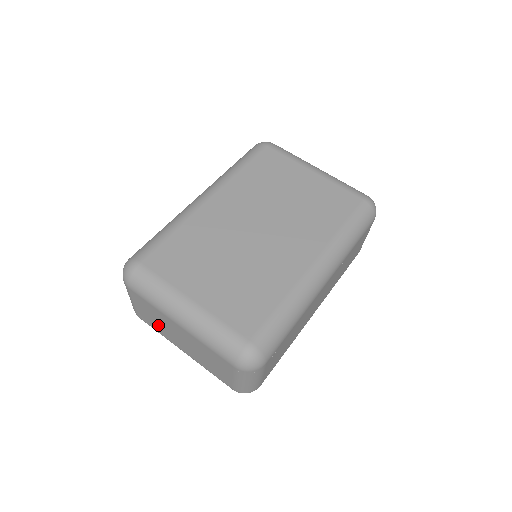
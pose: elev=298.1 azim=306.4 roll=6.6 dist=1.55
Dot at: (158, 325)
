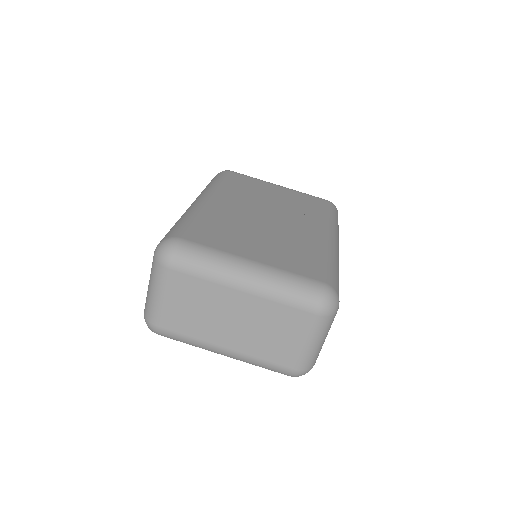
Dot at: (195, 319)
